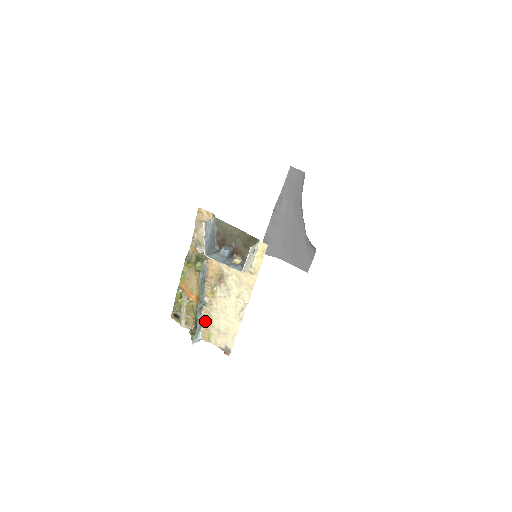
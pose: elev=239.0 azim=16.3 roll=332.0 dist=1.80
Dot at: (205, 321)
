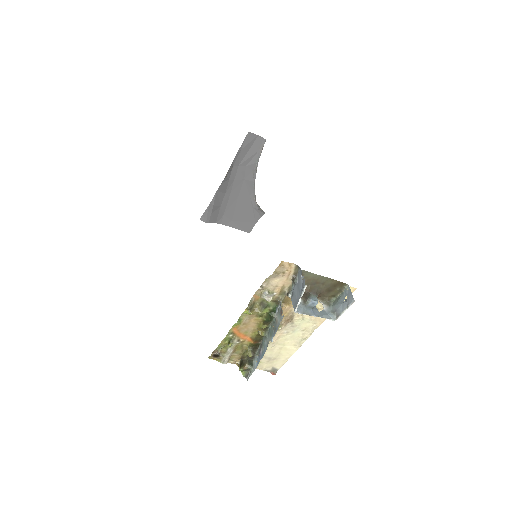
Dot at: occluded
